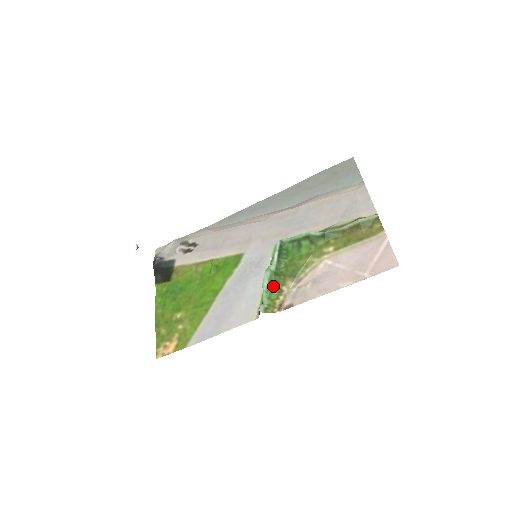
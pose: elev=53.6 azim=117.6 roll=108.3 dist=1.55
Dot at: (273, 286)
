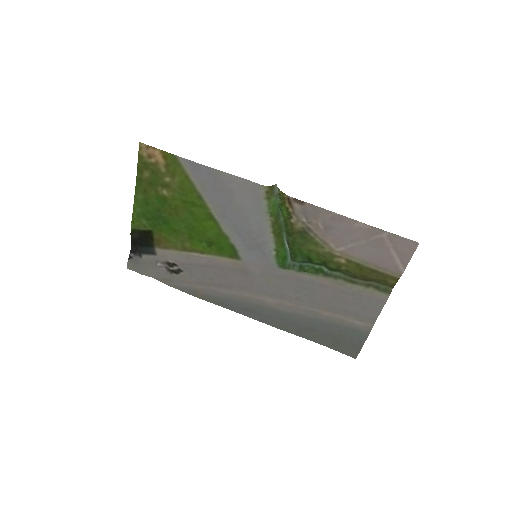
Dot at: (283, 219)
